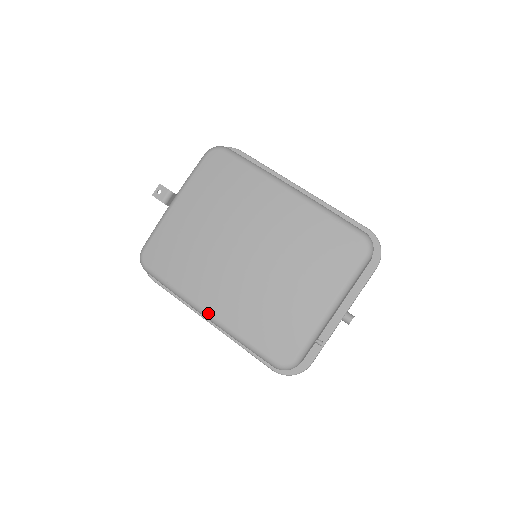
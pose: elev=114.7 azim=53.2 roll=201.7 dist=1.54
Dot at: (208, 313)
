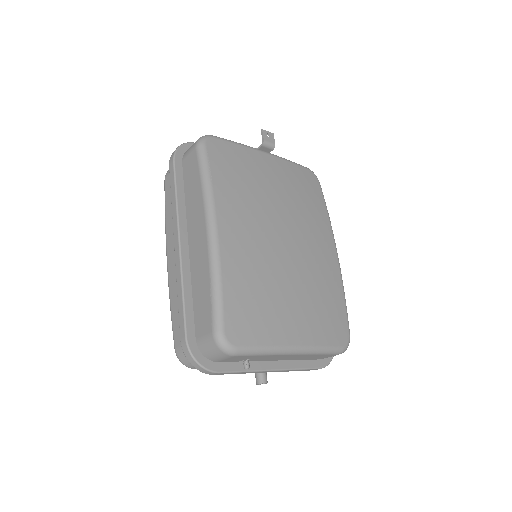
Dot at: (218, 230)
